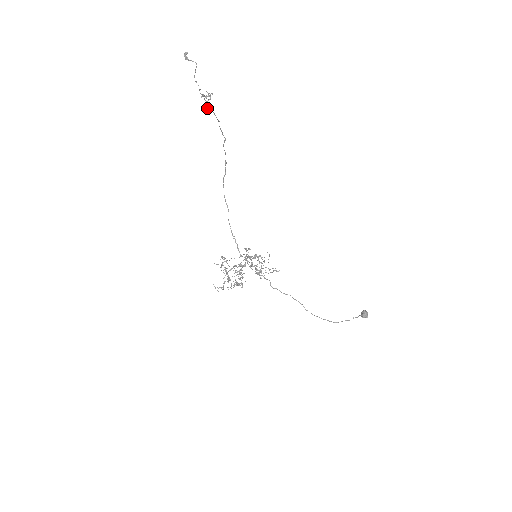
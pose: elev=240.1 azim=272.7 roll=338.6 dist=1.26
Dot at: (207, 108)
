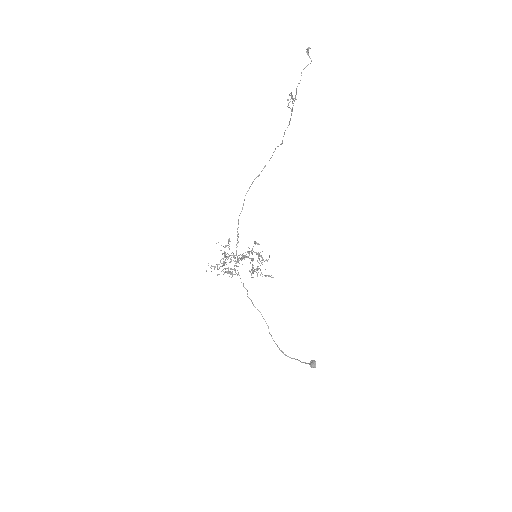
Dot at: occluded
